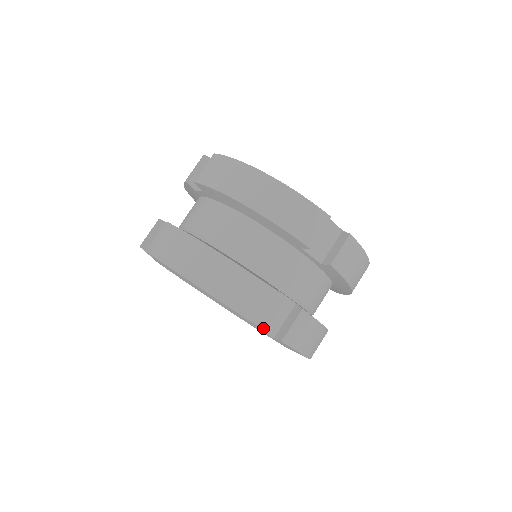
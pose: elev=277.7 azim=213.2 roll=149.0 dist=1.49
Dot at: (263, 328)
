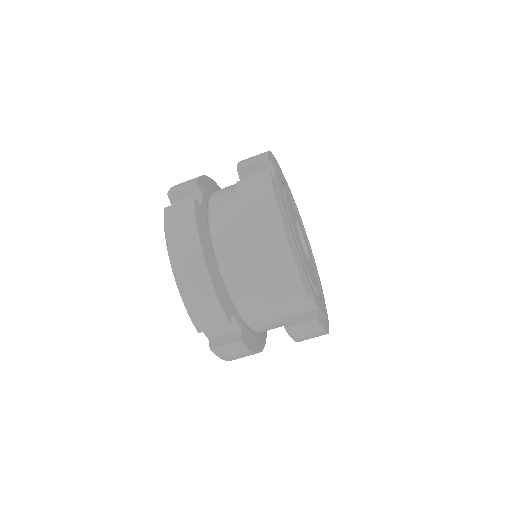
Dot at: occluded
